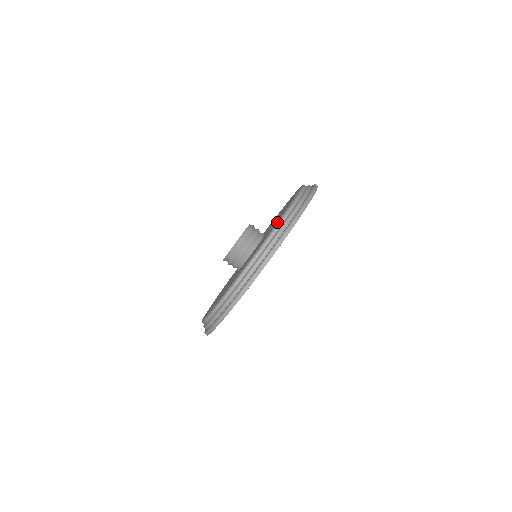
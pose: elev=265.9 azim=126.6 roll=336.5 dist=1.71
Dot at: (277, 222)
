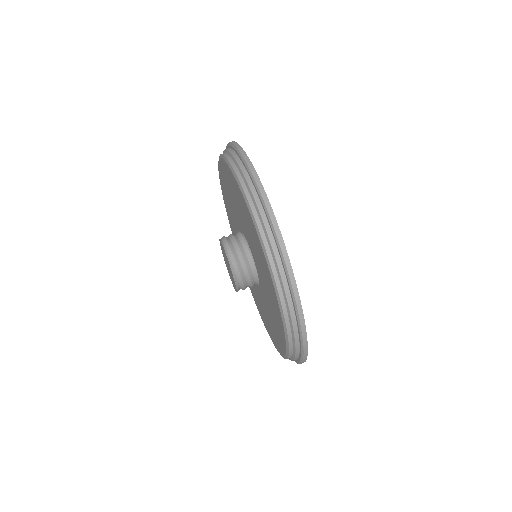
Dot at: (260, 243)
